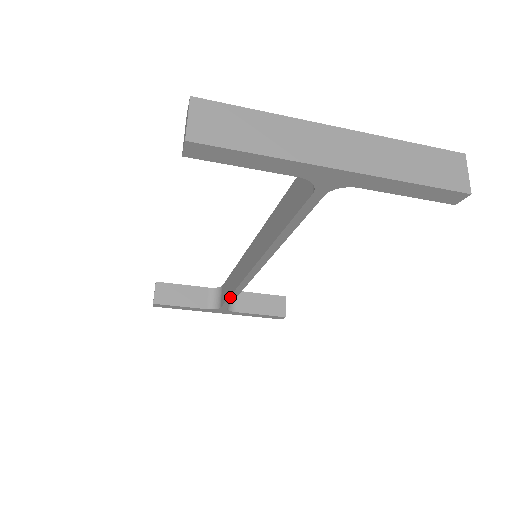
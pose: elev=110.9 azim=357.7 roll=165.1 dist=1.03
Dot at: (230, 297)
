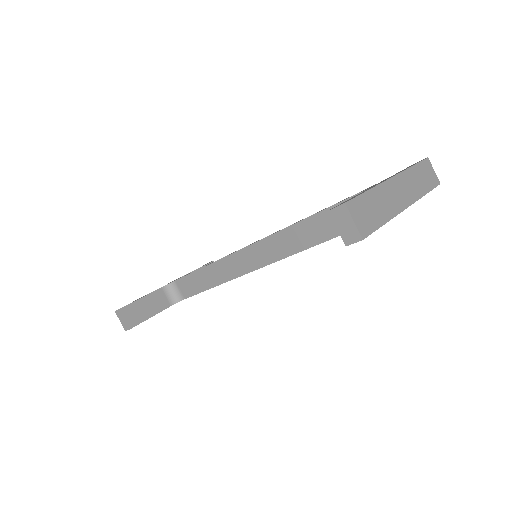
Dot at: occluded
